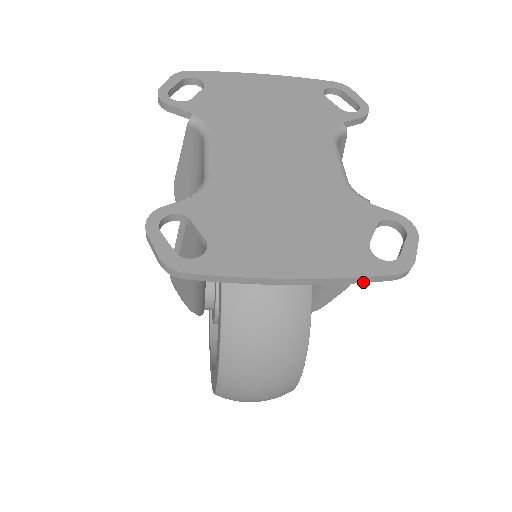
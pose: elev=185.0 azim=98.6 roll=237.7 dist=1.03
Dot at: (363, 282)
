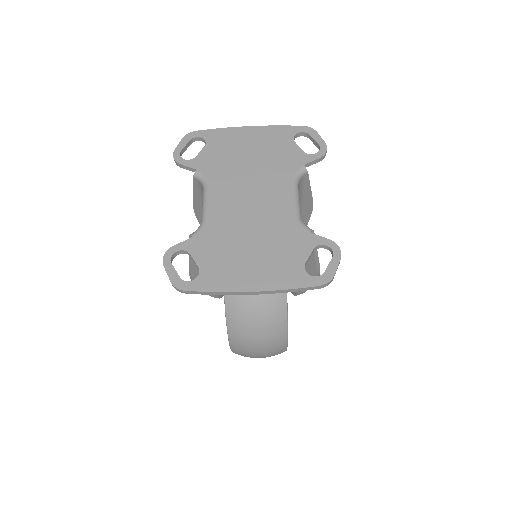
Dot at: occluded
